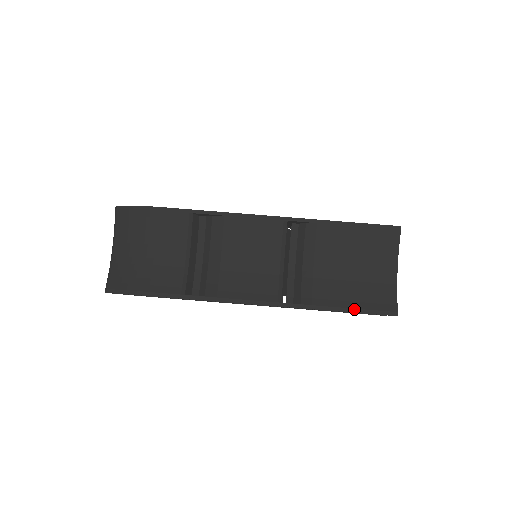
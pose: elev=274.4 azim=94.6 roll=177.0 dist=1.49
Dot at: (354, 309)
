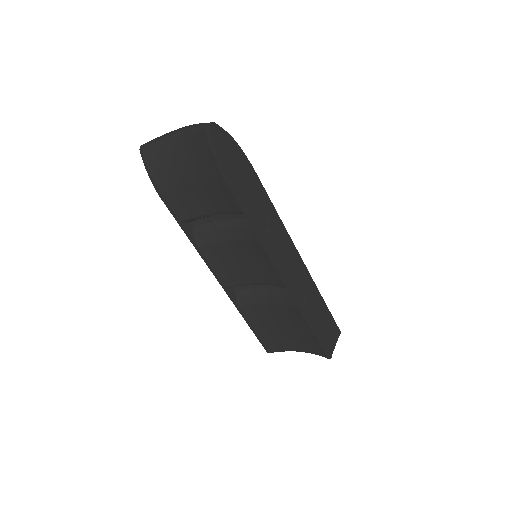
Dot at: (254, 331)
